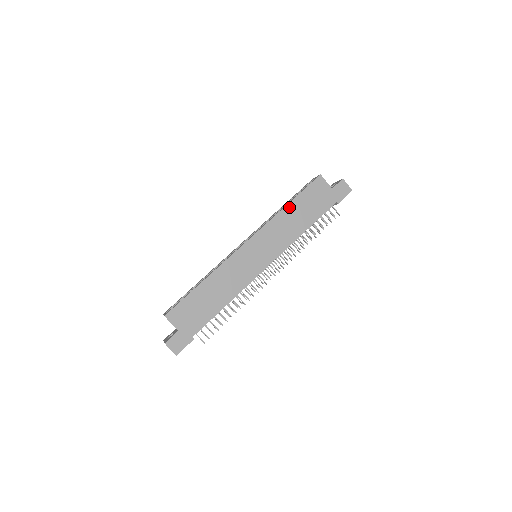
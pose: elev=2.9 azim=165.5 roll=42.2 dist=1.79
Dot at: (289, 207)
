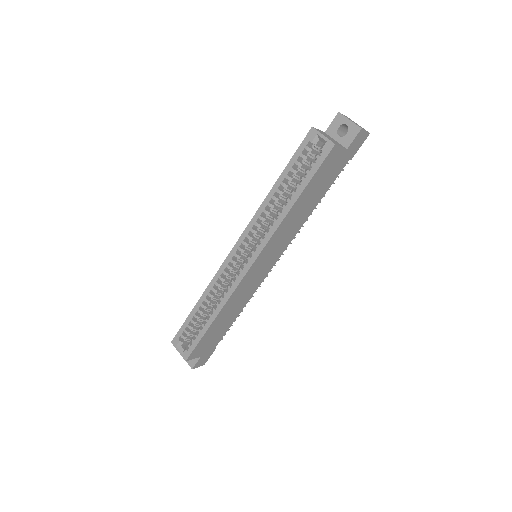
Dot at: (296, 205)
